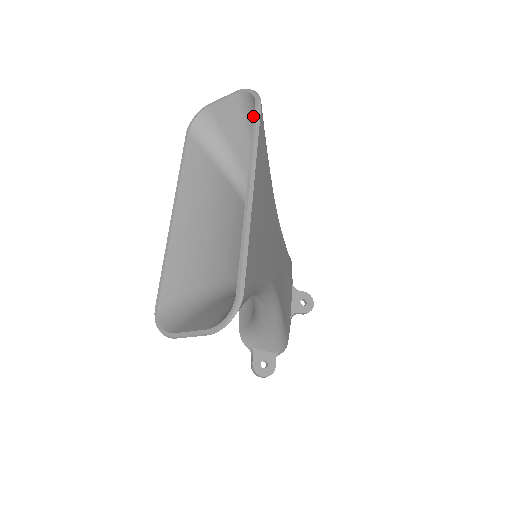
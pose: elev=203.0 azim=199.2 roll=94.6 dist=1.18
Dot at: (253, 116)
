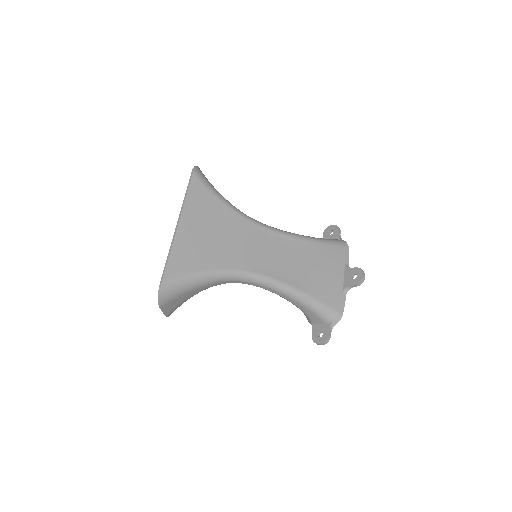
Dot at: occluded
